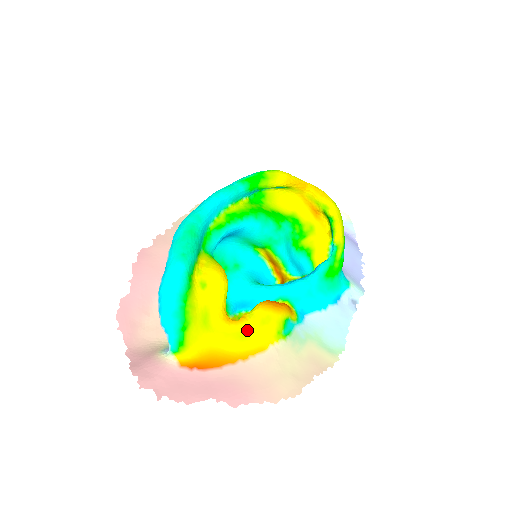
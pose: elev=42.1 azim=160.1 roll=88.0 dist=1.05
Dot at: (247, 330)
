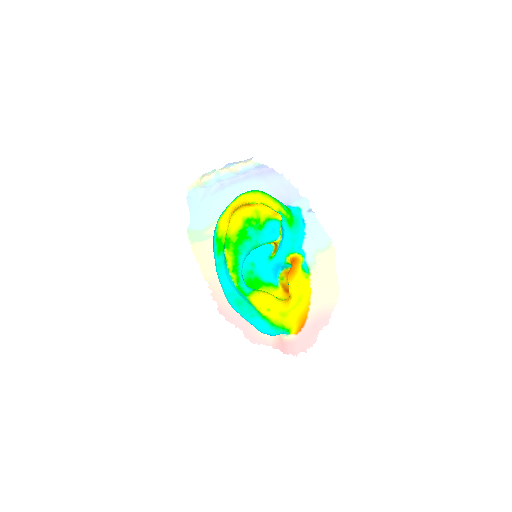
Dot at: (298, 296)
